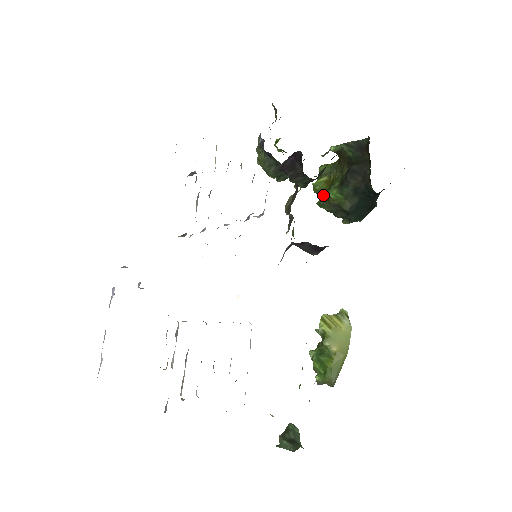
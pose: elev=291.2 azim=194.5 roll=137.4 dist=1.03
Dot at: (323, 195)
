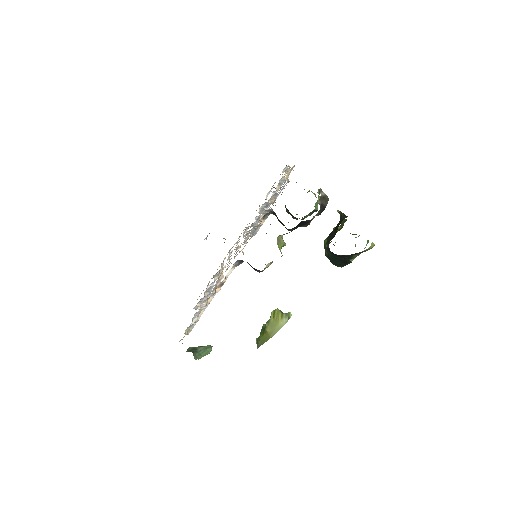
Dot at: occluded
